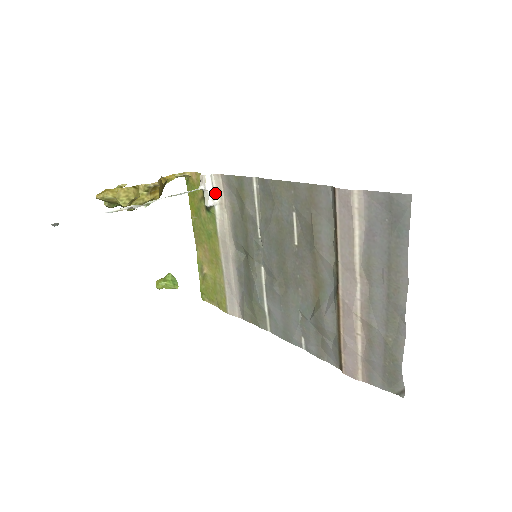
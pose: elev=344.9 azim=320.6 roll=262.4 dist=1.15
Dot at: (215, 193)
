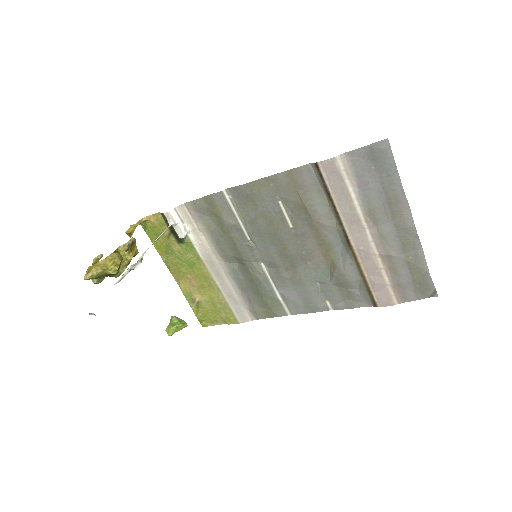
Dot at: (184, 223)
